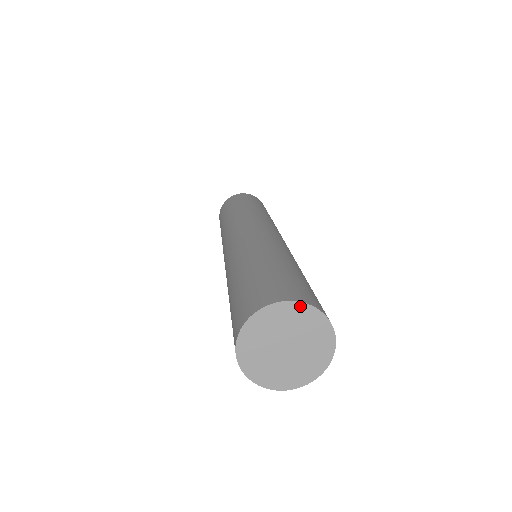
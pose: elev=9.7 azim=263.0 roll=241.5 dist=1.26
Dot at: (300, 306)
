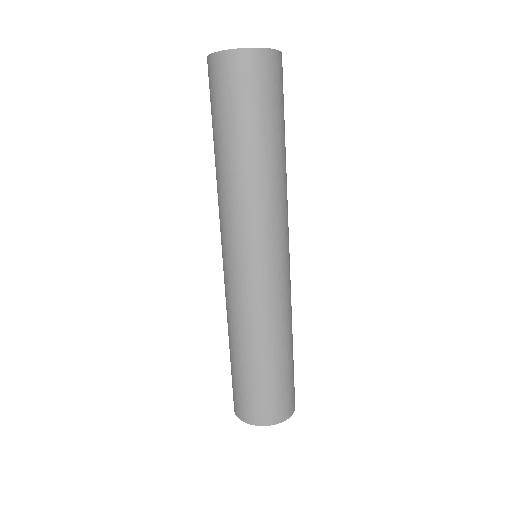
Dot at: occluded
